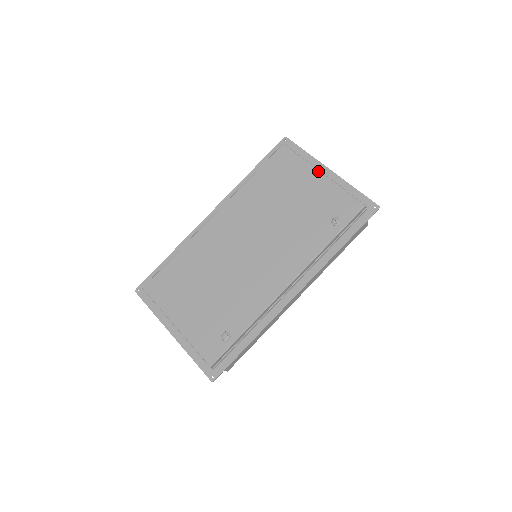
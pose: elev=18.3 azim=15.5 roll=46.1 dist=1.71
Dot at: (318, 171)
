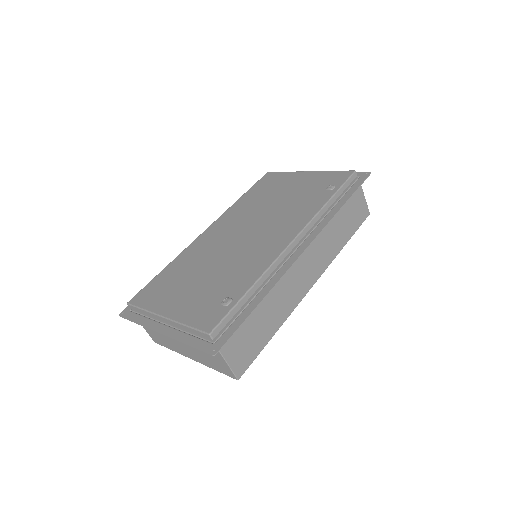
Dot at: (303, 172)
